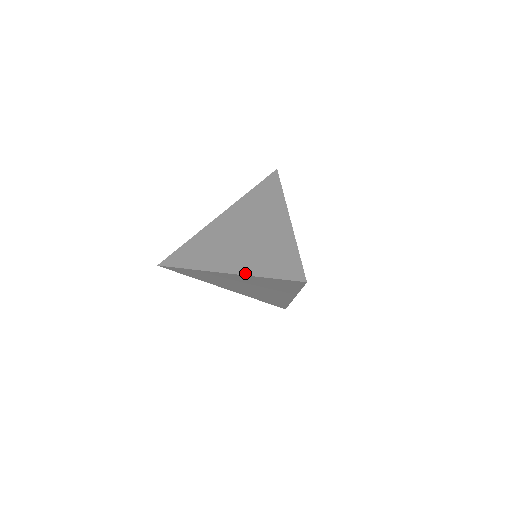
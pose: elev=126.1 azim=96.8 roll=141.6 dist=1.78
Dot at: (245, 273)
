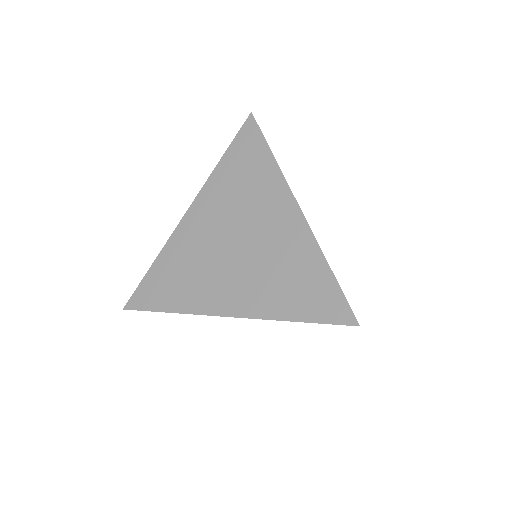
Dot at: (259, 315)
